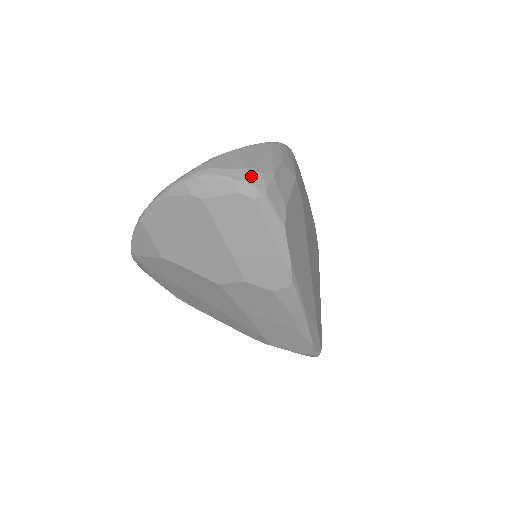
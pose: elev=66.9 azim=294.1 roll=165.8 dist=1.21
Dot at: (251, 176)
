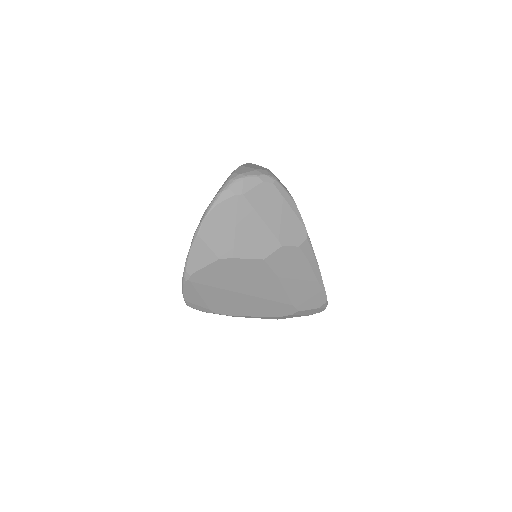
Dot at: (263, 172)
